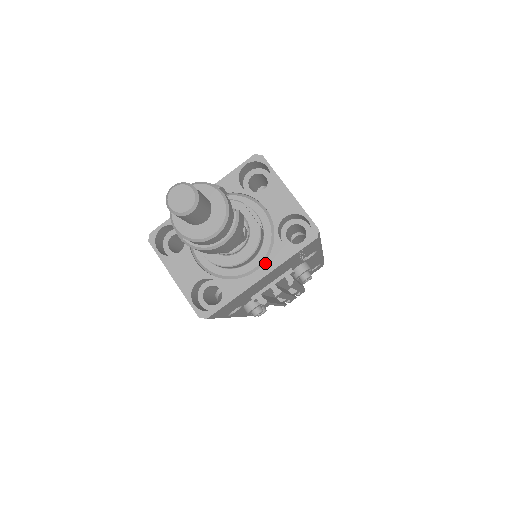
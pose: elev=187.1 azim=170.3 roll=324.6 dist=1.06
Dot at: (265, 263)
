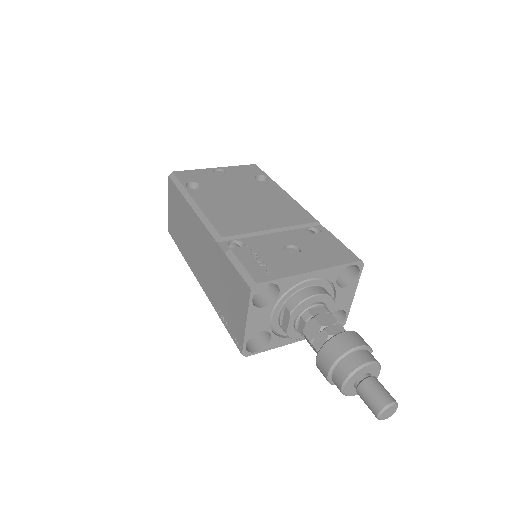
Dot at: occluded
